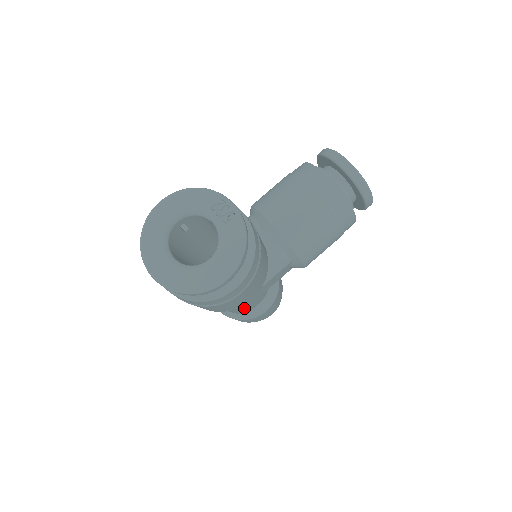
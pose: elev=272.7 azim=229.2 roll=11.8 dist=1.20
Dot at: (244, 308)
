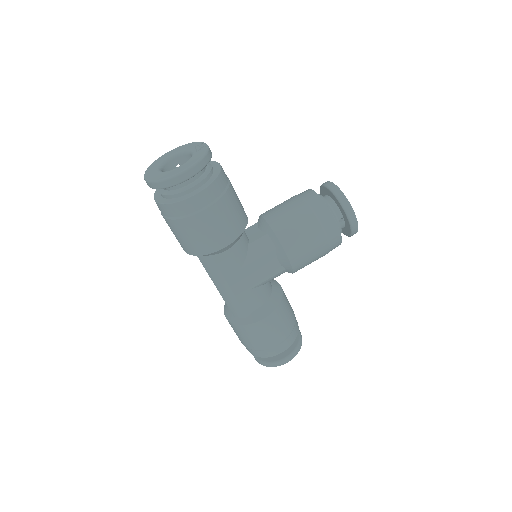
Dot at: (236, 293)
